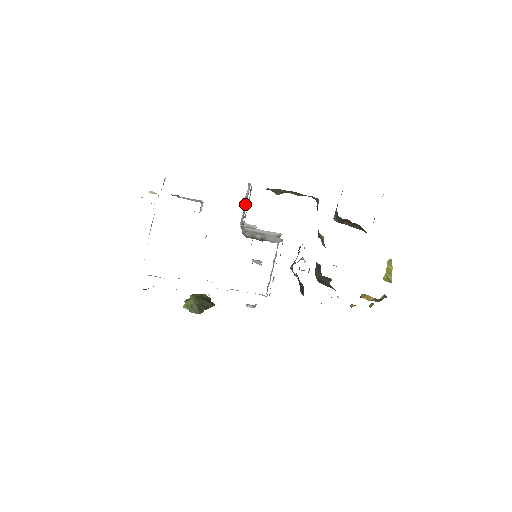
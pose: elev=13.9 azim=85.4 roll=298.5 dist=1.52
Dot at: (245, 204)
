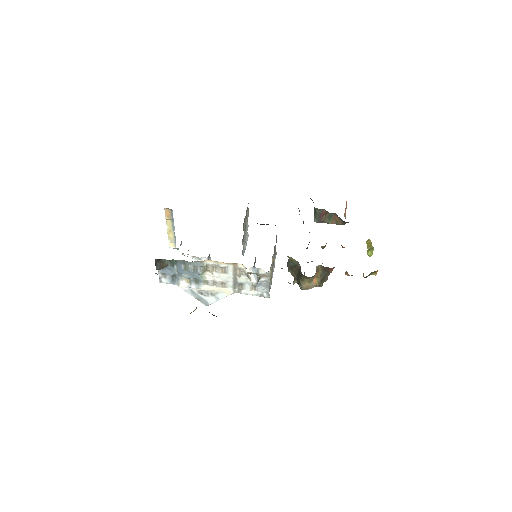
Dot at: (245, 246)
